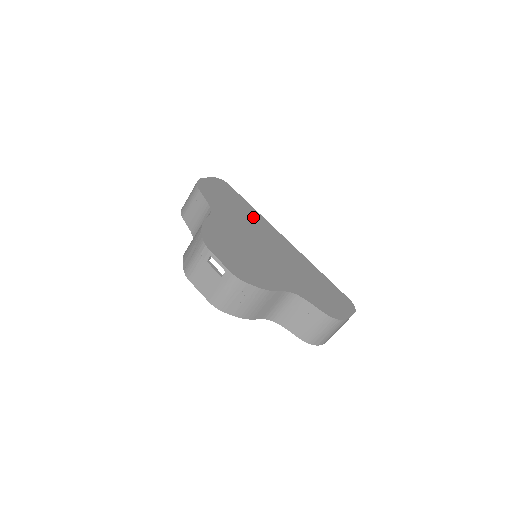
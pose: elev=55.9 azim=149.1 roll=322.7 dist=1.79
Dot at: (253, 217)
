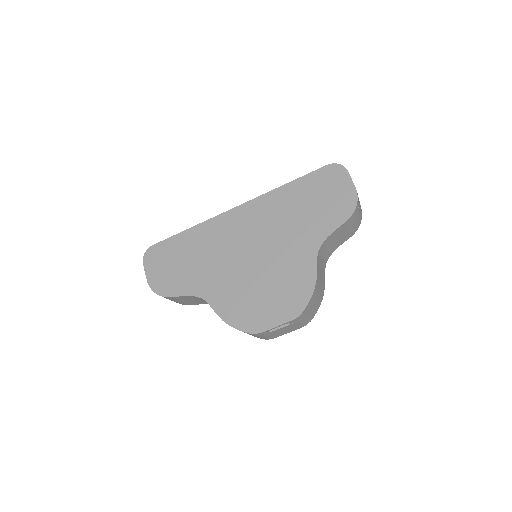
Dot at: (205, 239)
